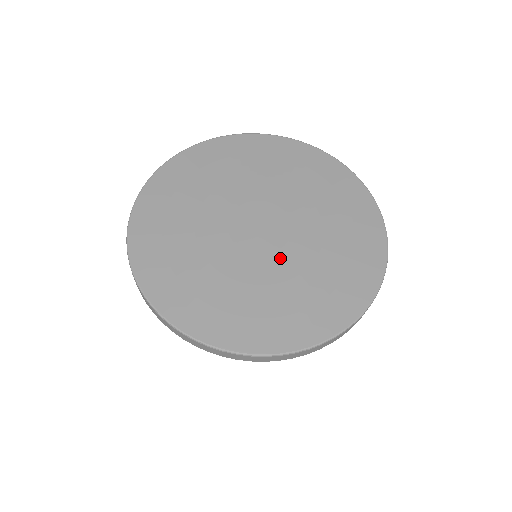
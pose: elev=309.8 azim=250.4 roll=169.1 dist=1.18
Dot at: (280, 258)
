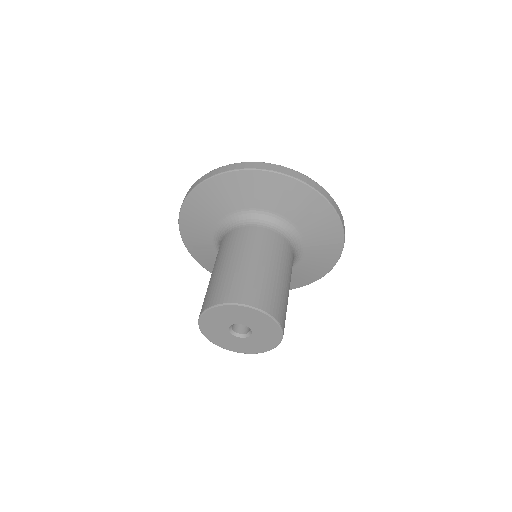
Dot at: occluded
